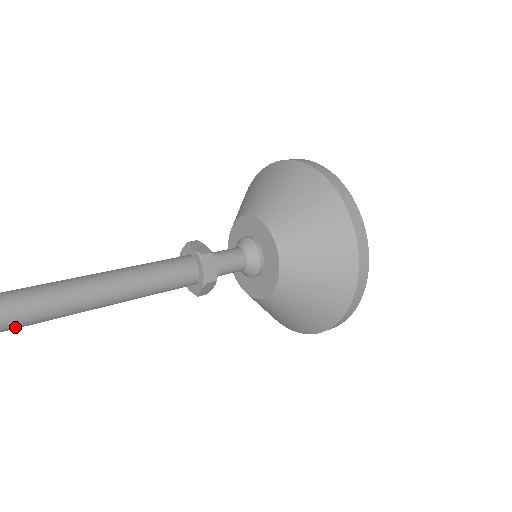
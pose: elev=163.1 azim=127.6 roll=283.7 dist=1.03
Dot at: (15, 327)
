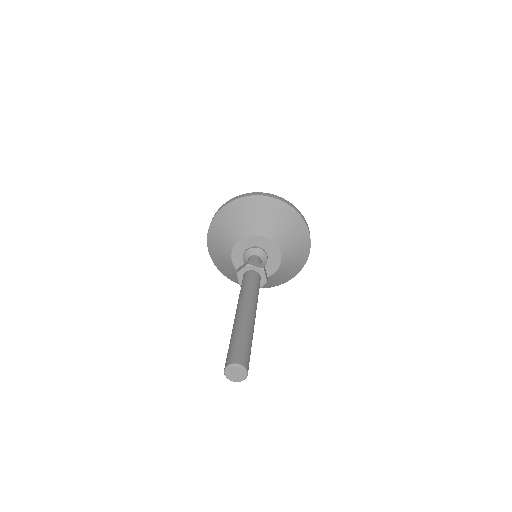
Dot at: occluded
